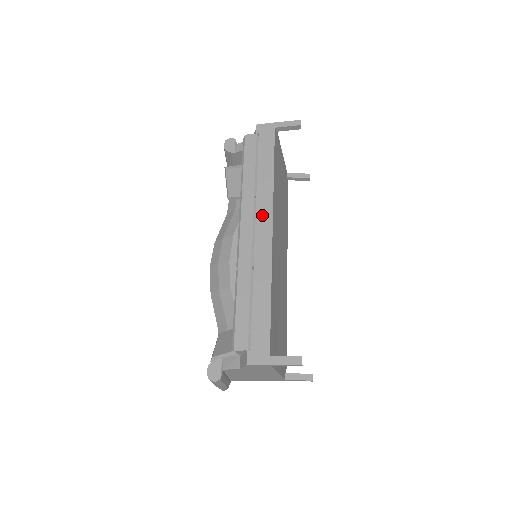
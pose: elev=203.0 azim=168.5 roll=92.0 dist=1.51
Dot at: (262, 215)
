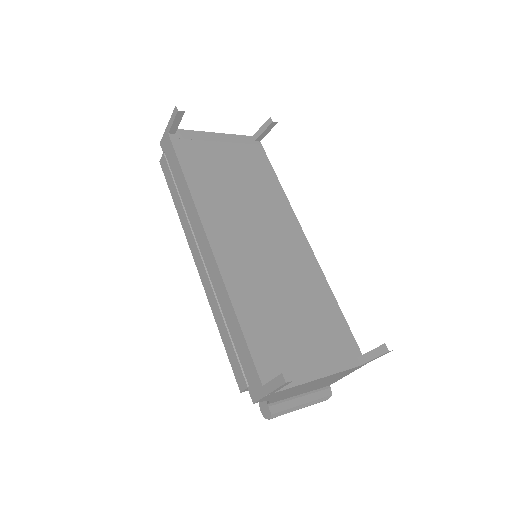
Dot at: (198, 234)
